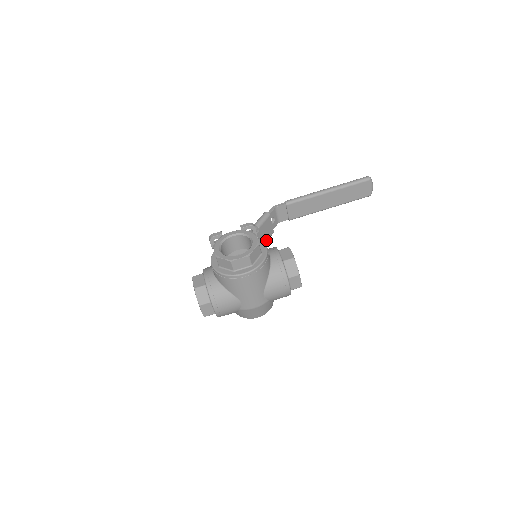
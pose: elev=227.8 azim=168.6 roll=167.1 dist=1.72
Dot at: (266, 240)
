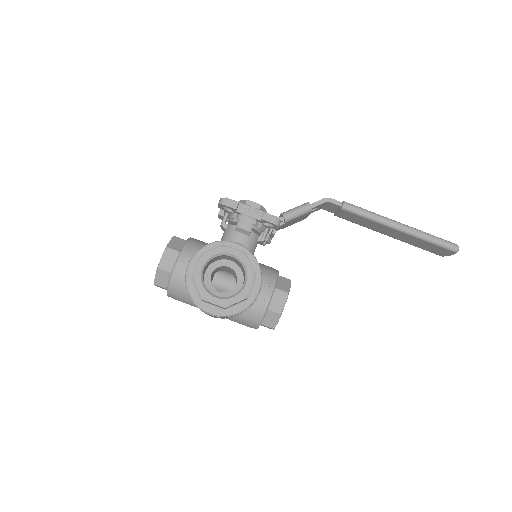
Dot at: (289, 225)
